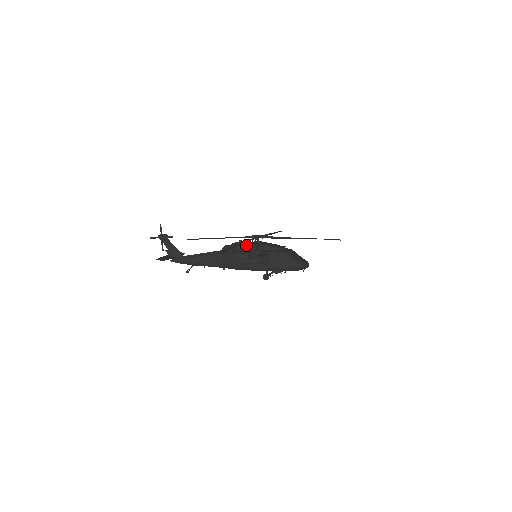
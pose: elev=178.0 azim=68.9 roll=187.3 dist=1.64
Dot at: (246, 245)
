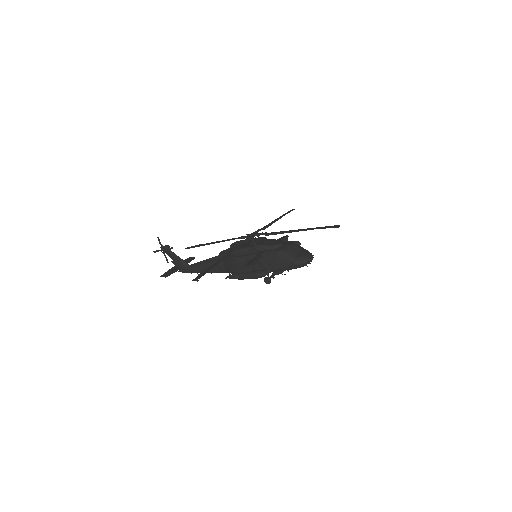
Dot at: (239, 249)
